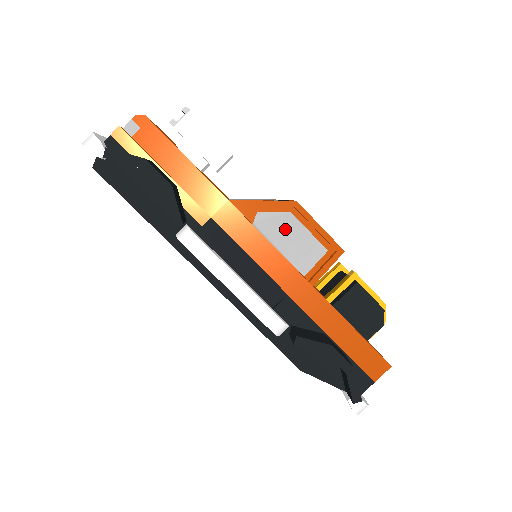
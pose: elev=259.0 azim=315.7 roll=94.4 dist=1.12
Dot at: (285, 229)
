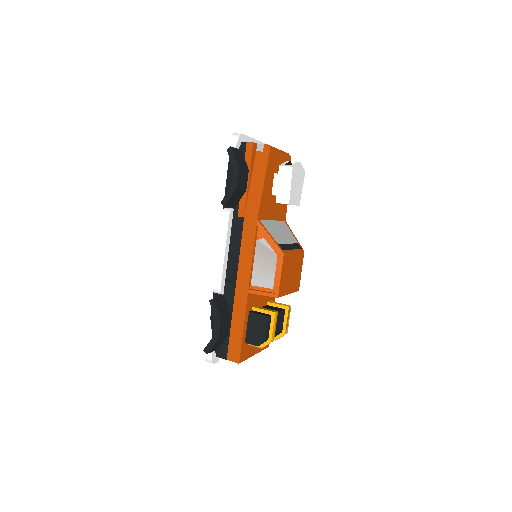
Dot at: (267, 258)
